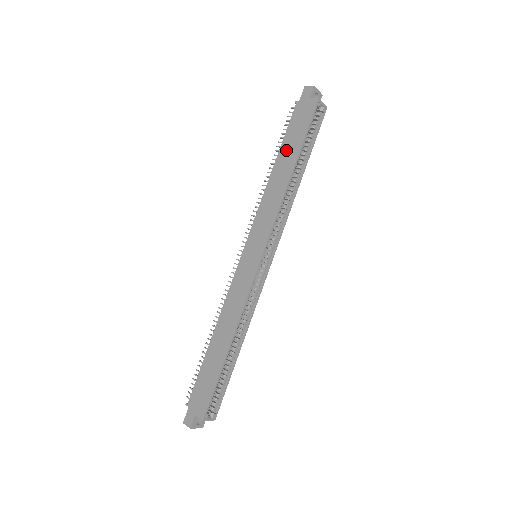
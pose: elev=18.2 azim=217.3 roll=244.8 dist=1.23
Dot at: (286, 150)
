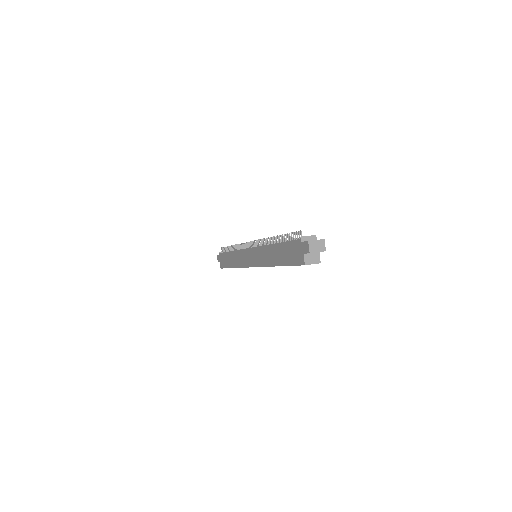
Dot at: (281, 251)
